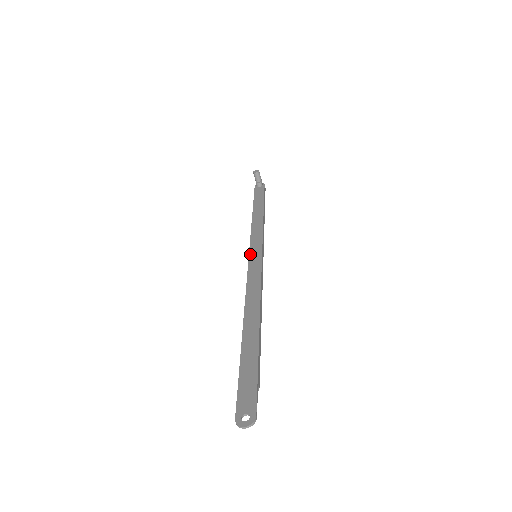
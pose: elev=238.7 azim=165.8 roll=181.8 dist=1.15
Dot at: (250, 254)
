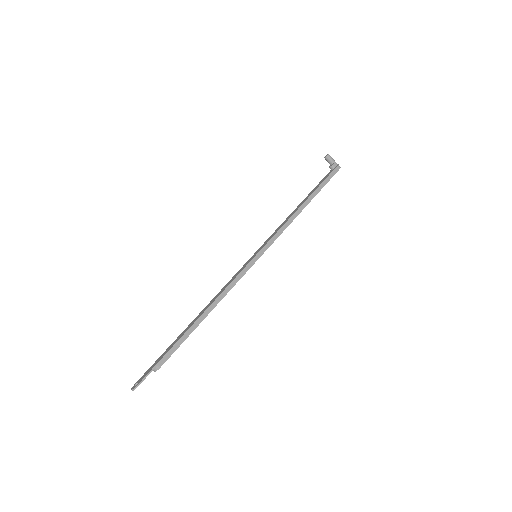
Dot at: occluded
